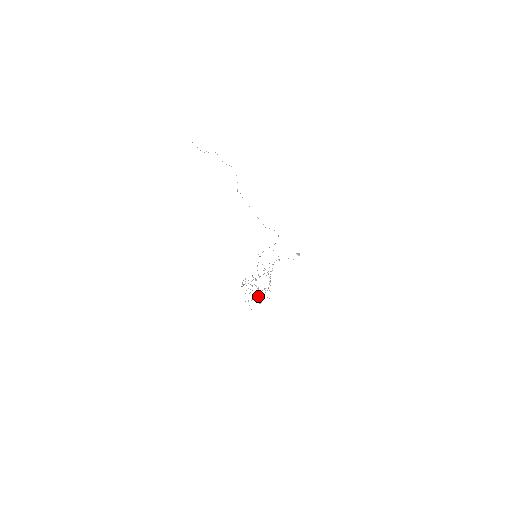
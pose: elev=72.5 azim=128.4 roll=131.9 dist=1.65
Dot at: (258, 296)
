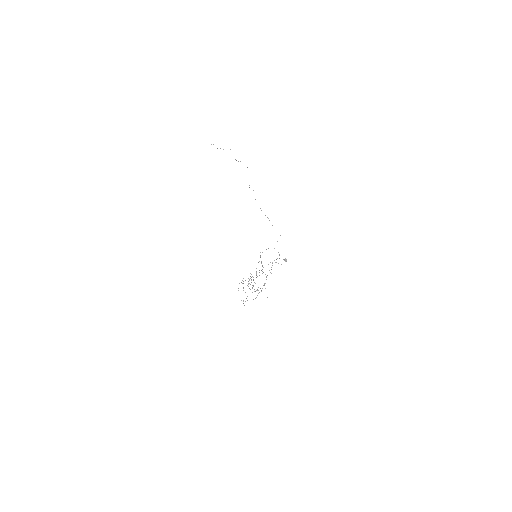
Dot at: occluded
